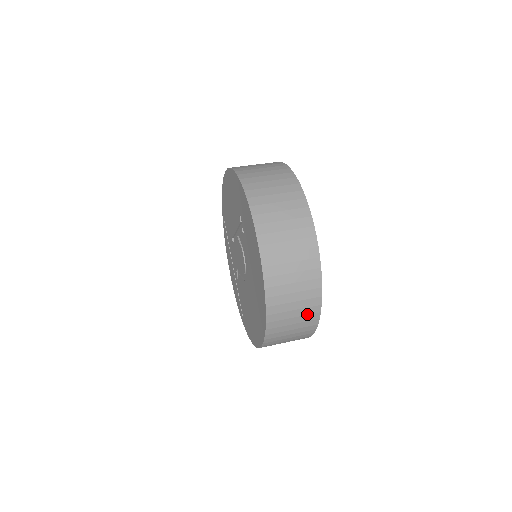
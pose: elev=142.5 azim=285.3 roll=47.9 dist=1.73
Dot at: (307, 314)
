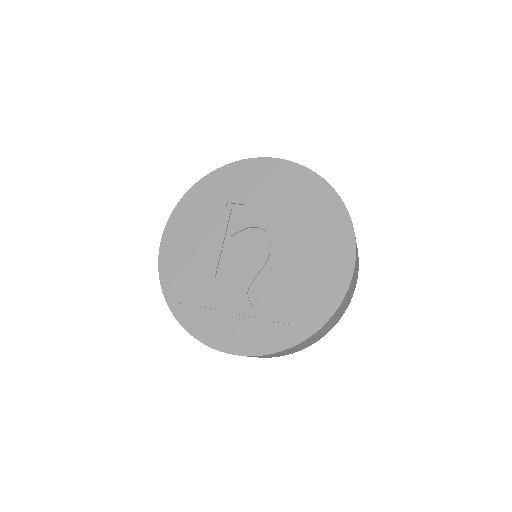
Dot at: occluded
